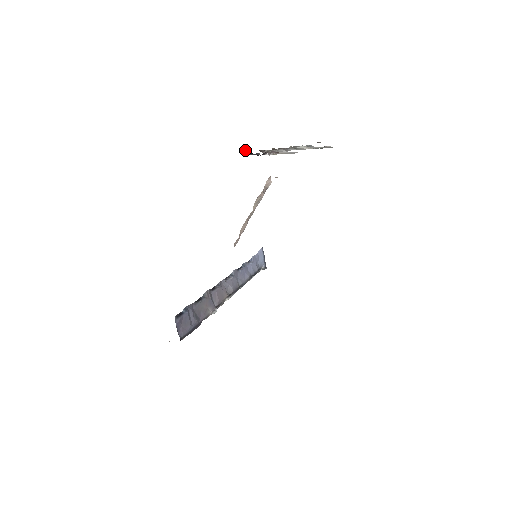
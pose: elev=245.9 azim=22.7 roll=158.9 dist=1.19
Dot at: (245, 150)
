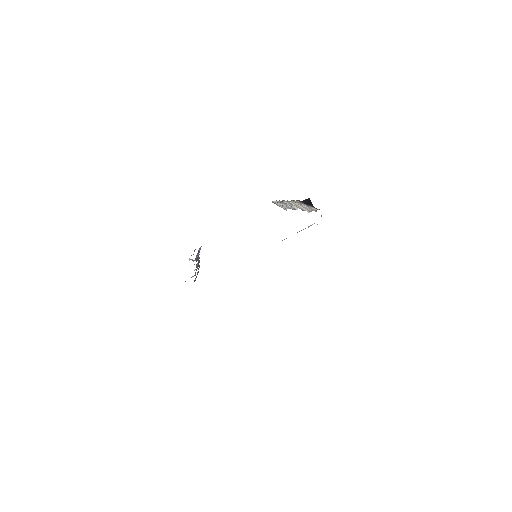
Dot at: (308, 200)
